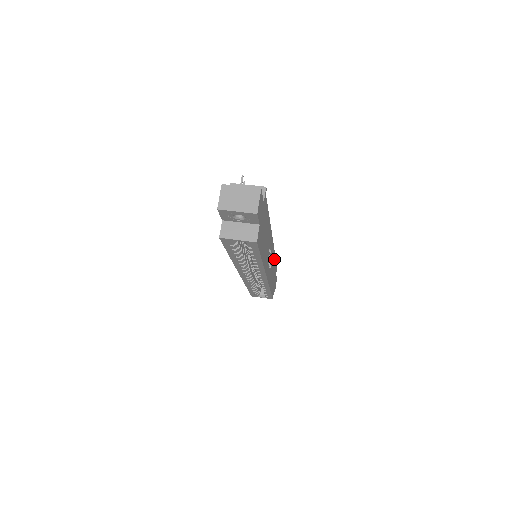
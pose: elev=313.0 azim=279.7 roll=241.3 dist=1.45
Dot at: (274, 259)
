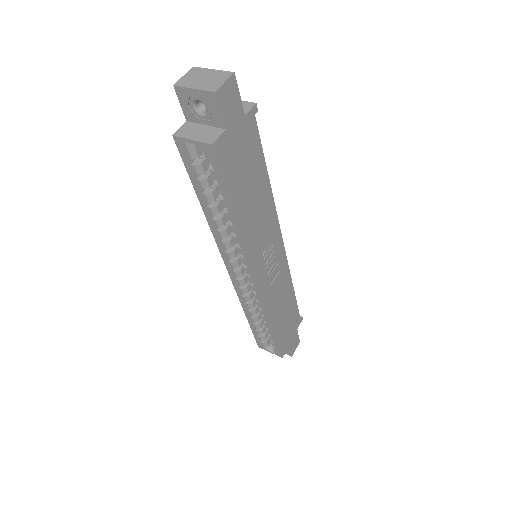
Dot at: (290, 290)
